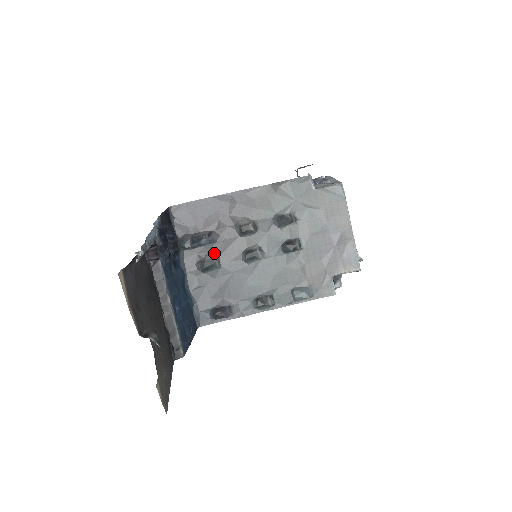
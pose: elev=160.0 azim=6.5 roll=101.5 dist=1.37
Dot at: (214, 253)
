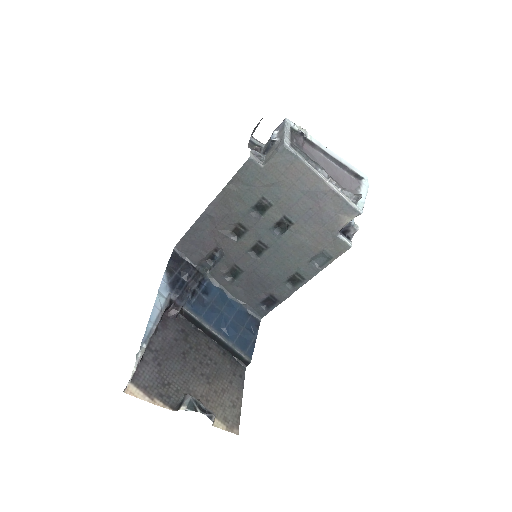
Dot at: (230, 263)
